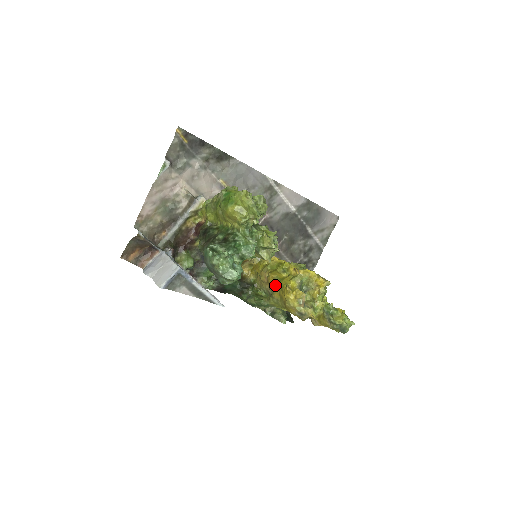
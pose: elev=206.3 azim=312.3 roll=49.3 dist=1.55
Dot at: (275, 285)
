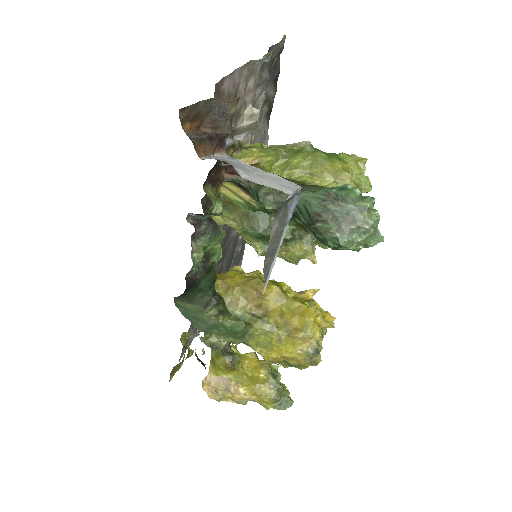
Dot at: (276, 304)
